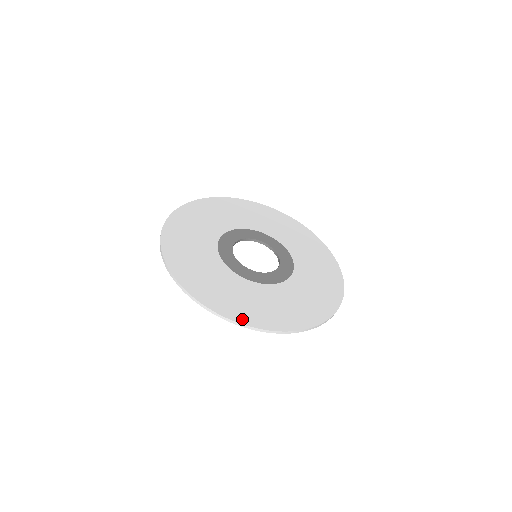
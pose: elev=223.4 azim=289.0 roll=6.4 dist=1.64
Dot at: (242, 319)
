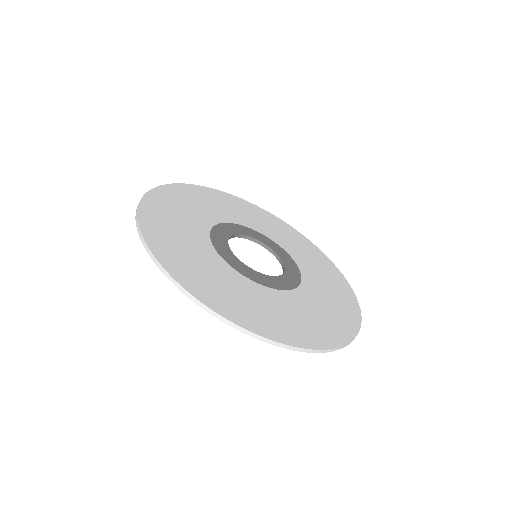
Dot at: (340, 339)
